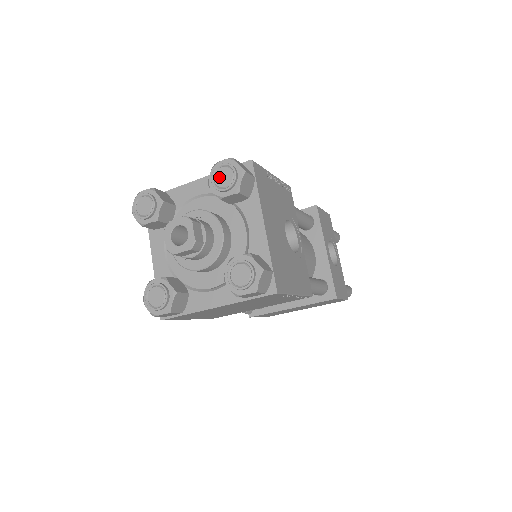
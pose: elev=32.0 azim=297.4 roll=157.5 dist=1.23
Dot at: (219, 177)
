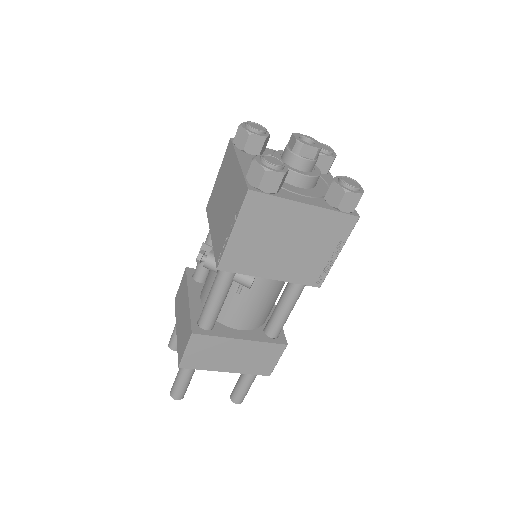
Dot at: (322, 146)
